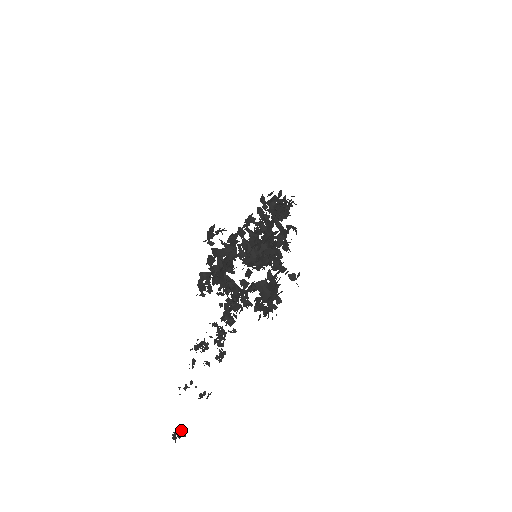
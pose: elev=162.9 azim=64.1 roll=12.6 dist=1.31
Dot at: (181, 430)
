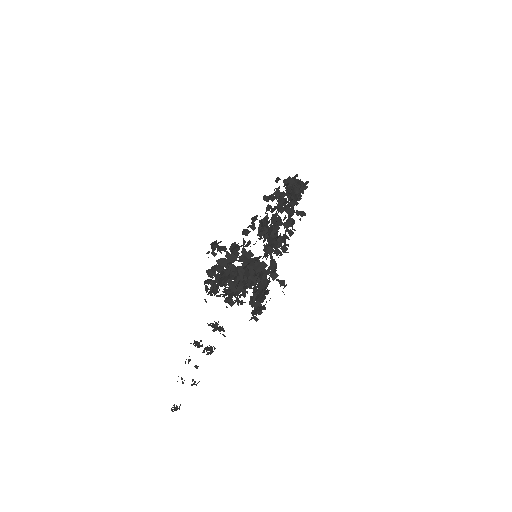
Dot at: (177, 406)
